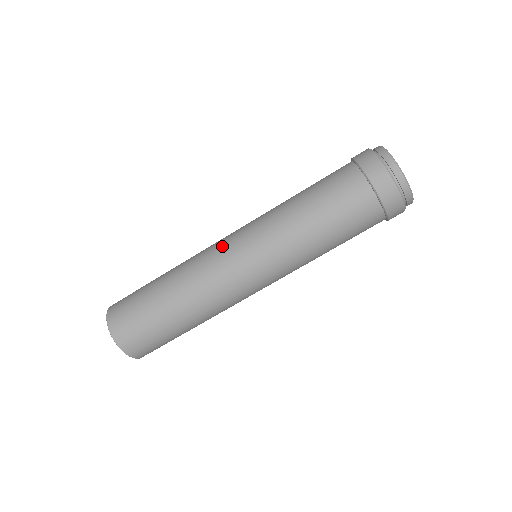
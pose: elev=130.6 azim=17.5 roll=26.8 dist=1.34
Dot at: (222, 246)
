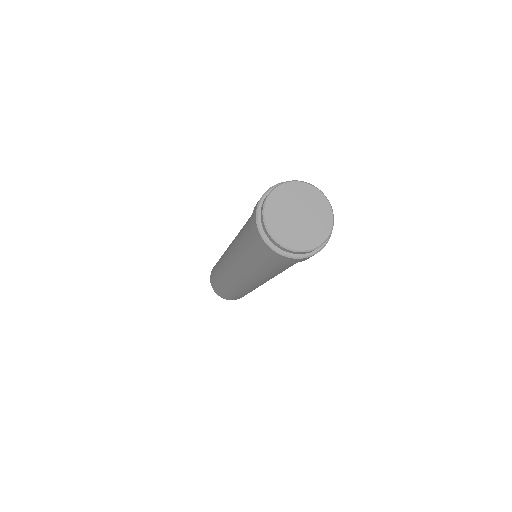
Dot at: (235, 279)
